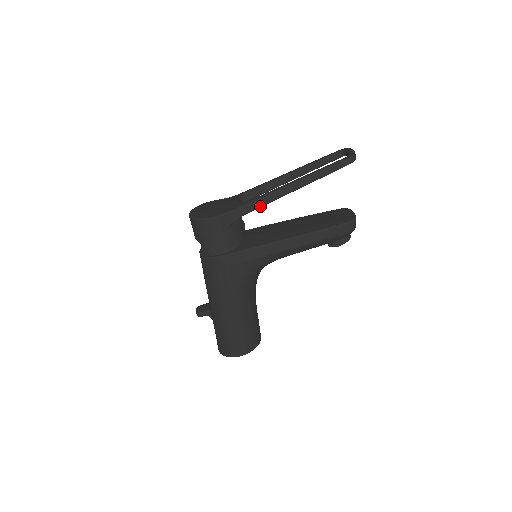
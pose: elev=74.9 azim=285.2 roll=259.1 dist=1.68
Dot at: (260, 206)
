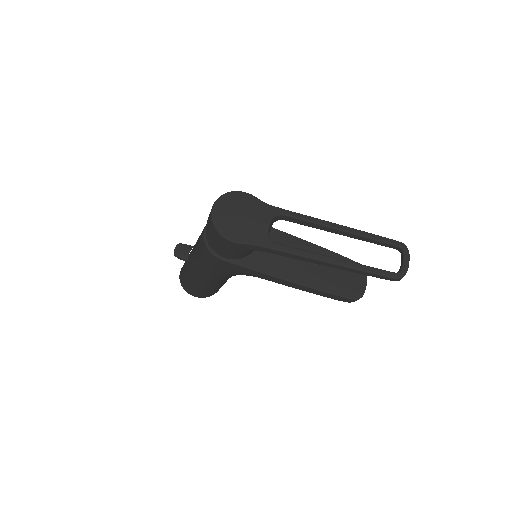
Dot at: (285, 256)
